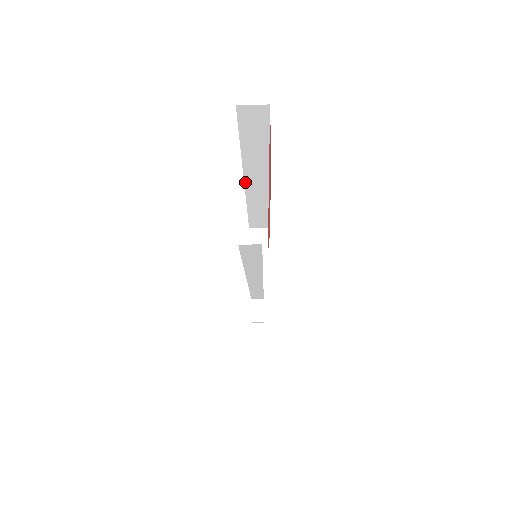
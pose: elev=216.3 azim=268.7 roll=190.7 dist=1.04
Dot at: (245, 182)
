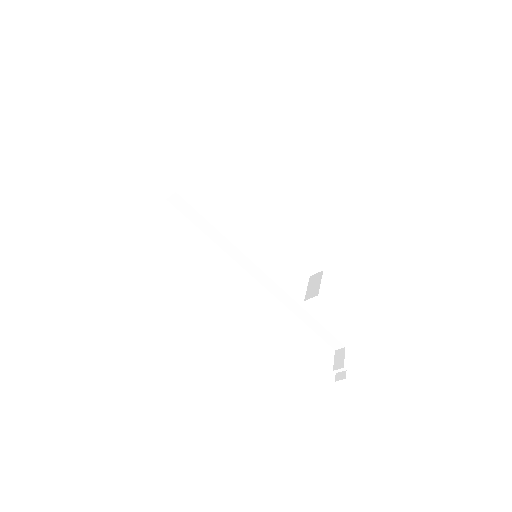
Dot at: (247, 210)
